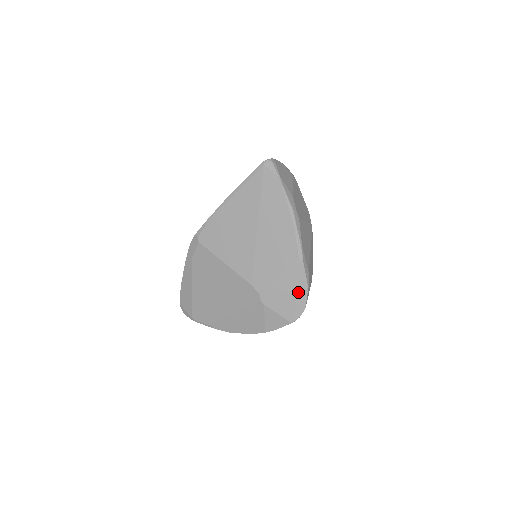
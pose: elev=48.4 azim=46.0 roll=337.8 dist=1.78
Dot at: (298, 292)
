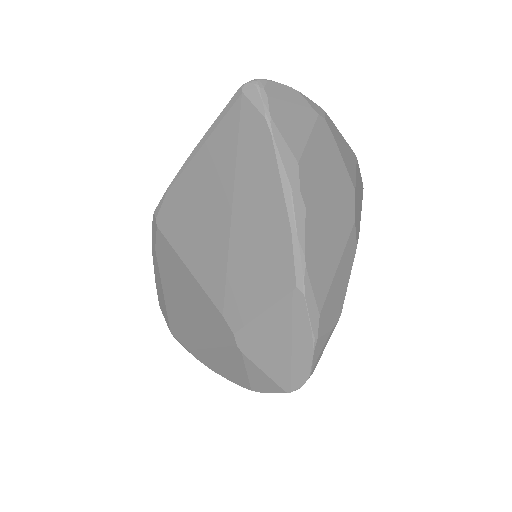
Dot at: (296, 347)
